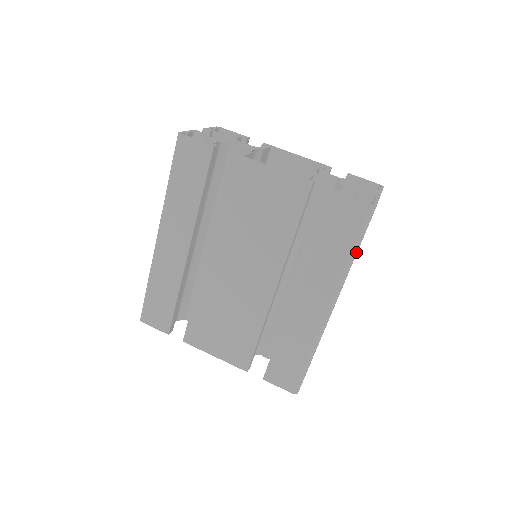
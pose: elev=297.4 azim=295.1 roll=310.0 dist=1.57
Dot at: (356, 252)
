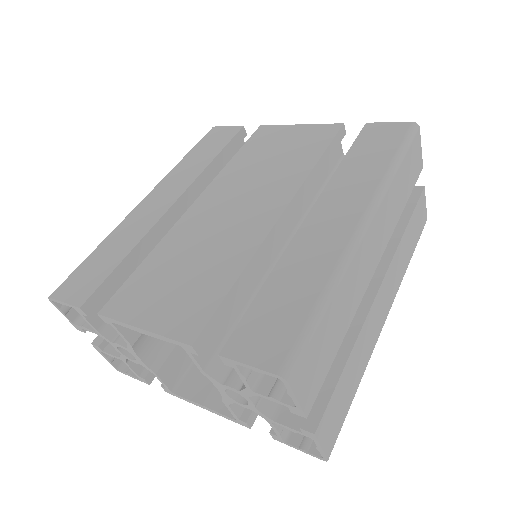
Dot at: (399, 162)
